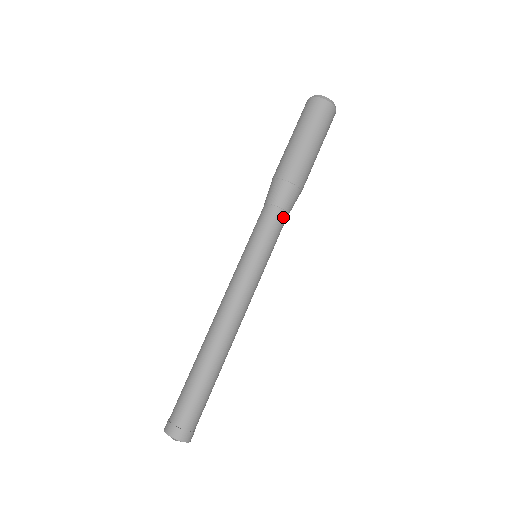
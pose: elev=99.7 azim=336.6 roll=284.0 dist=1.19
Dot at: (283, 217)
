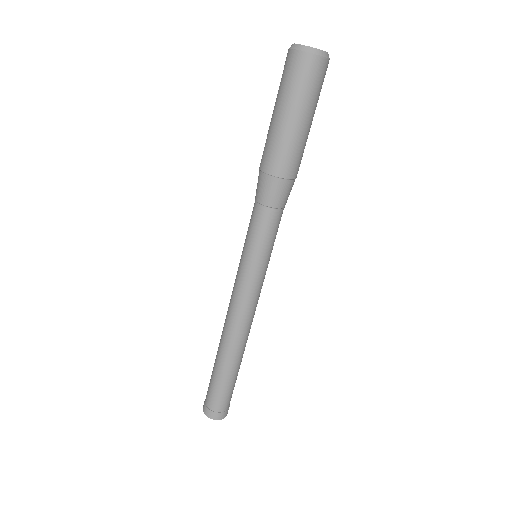
Dot at: (282, 212)
